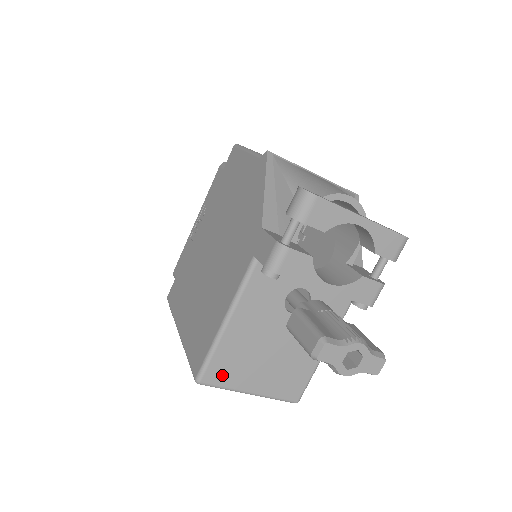
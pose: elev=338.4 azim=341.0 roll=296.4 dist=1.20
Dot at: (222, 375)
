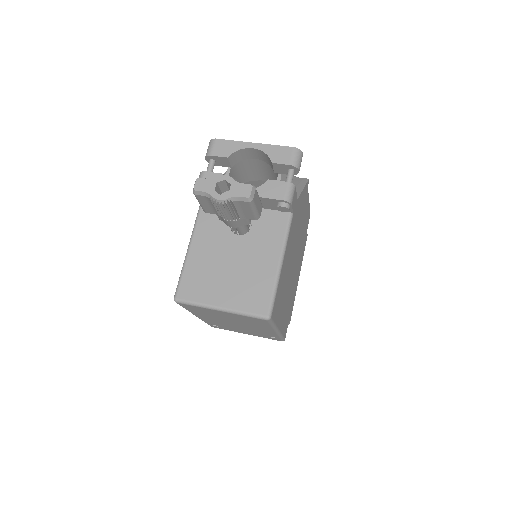
Dot at: (192, 291)
